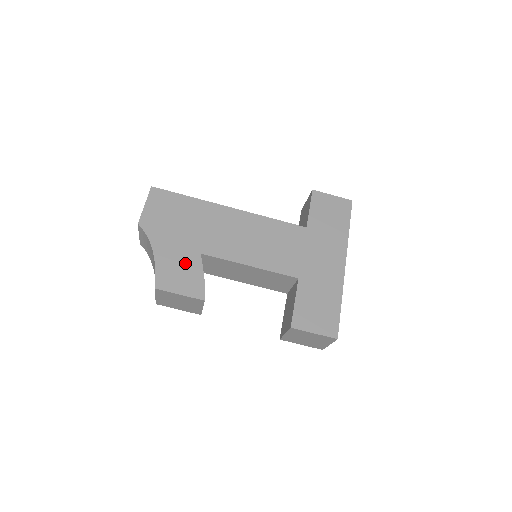
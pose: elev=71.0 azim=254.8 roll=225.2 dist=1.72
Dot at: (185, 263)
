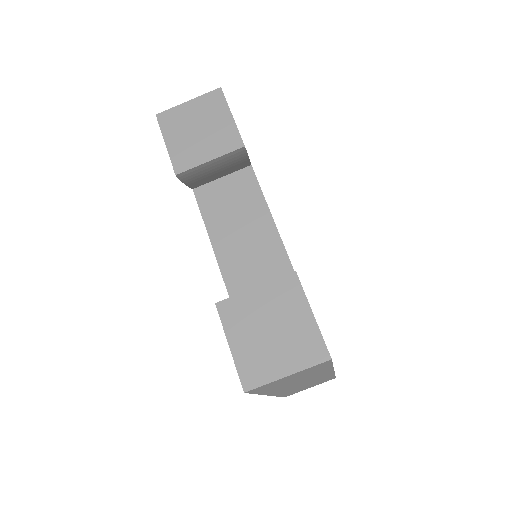
Dot at: occluded
